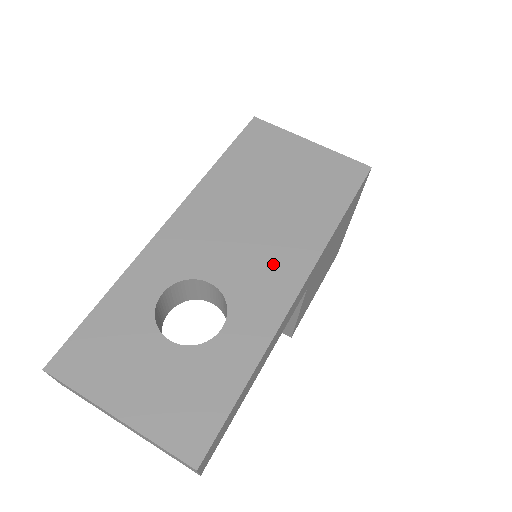
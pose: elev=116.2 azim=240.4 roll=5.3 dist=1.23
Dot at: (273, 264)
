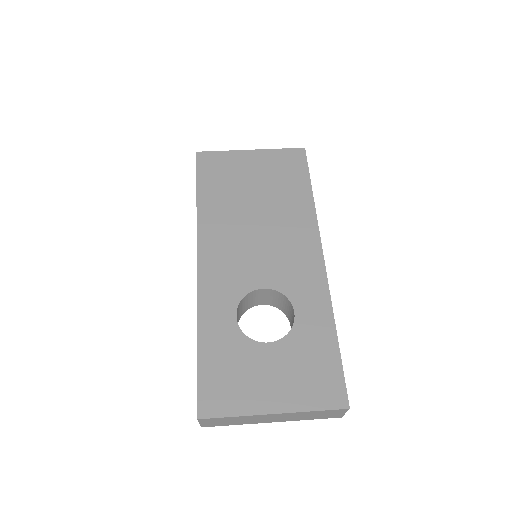
Dot at: (293, 251)
